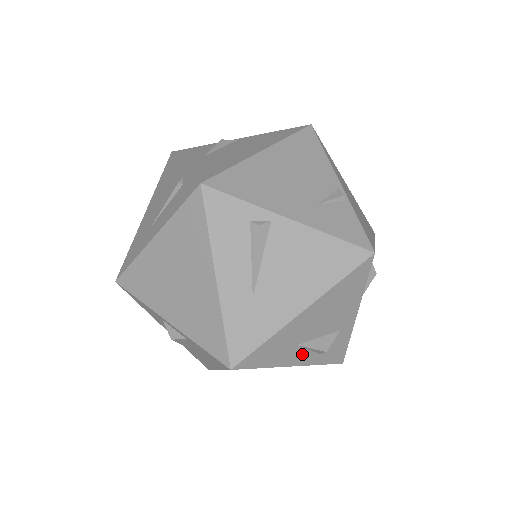
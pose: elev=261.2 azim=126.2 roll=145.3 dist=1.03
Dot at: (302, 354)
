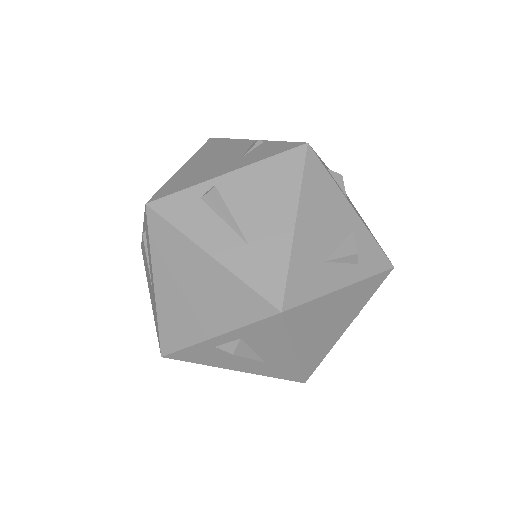
Dot at: (340, 270)
